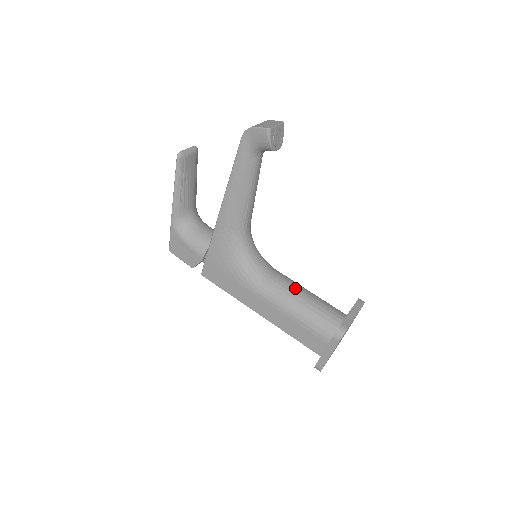
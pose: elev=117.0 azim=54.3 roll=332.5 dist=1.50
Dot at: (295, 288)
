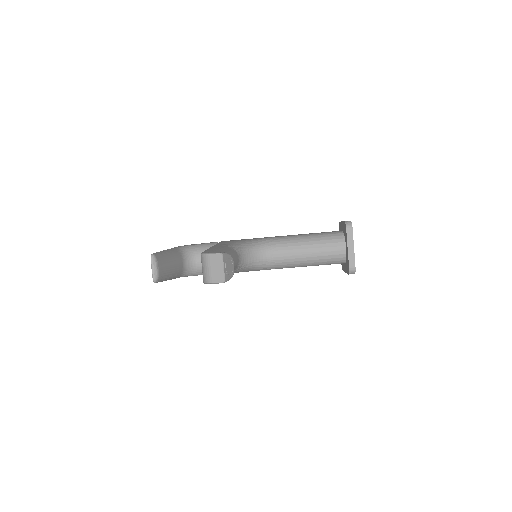
Dot at: (298, 253)
